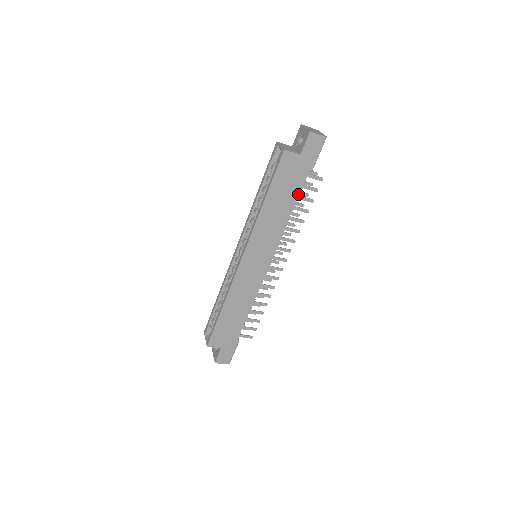
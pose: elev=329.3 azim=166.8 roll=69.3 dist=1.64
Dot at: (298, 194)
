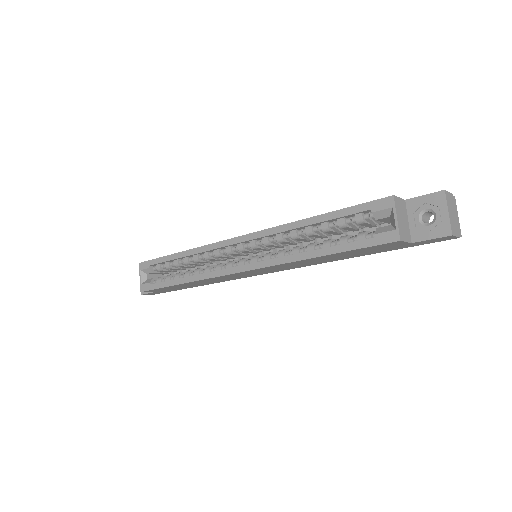
Dot at: (364, 255)
